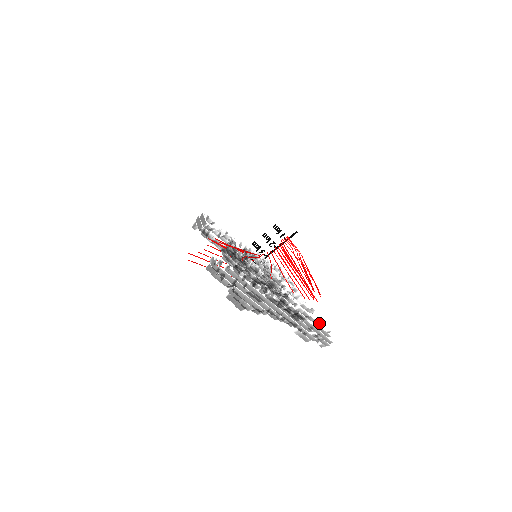
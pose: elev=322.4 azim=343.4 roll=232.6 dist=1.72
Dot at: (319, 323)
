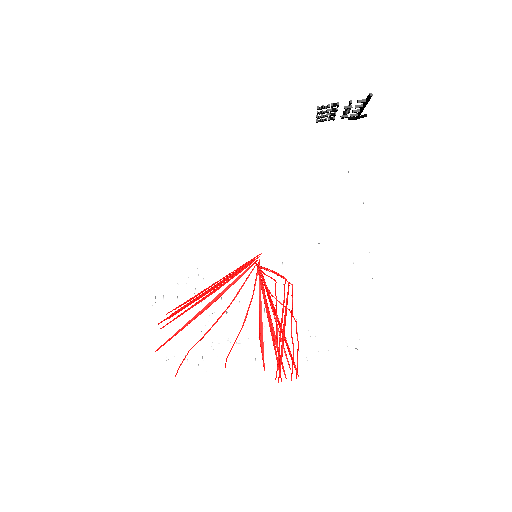
Dot at: occluded
